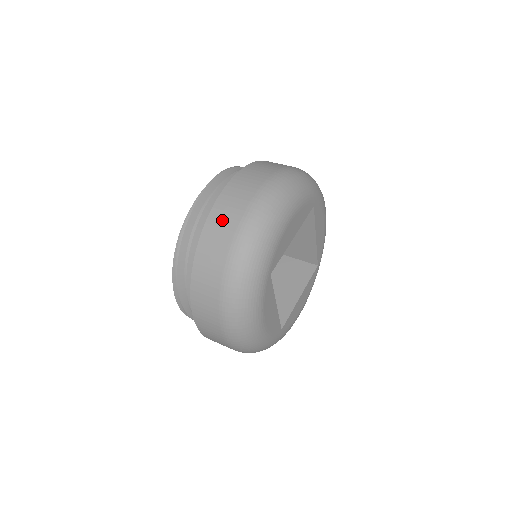
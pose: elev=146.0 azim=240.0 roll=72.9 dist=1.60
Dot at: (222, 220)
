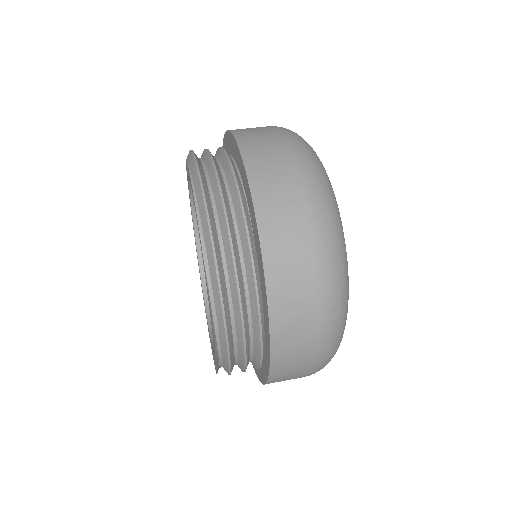
Dot at: (287, 255)
